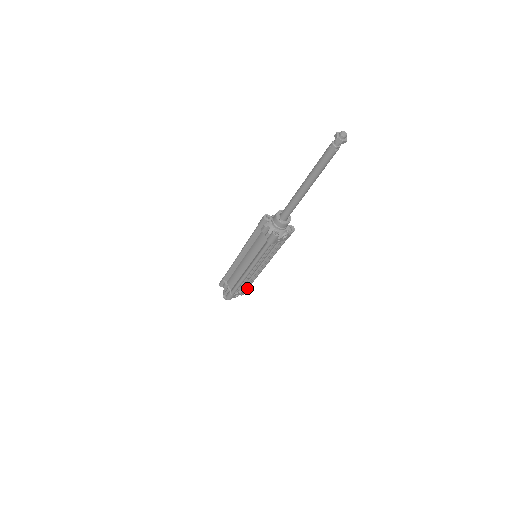
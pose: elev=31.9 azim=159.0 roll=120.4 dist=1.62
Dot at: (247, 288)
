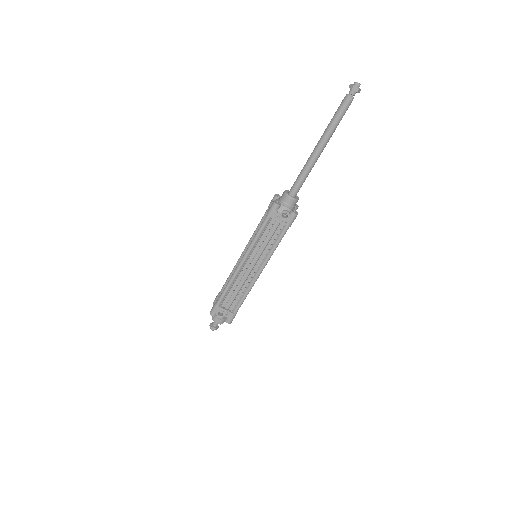
Dot at: (235, 311)
